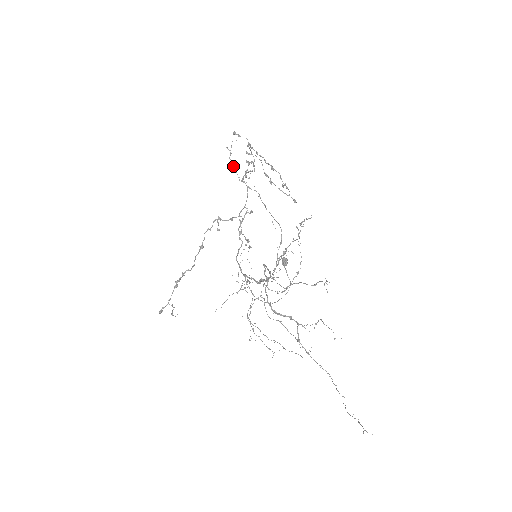
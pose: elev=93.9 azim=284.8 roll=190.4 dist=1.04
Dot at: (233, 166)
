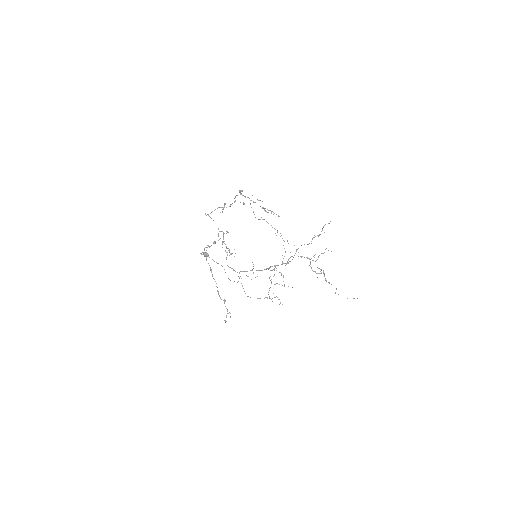
Dot at: (253, 211)
